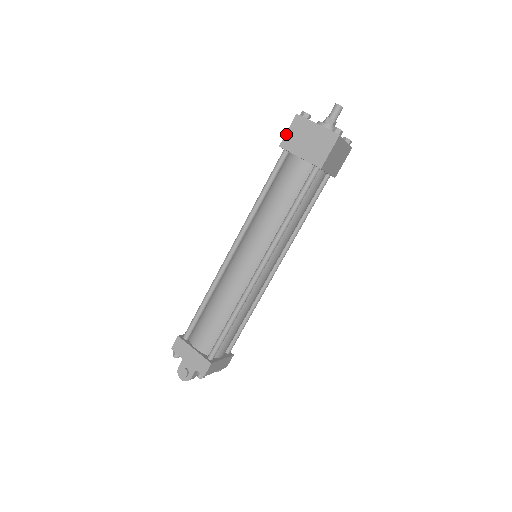
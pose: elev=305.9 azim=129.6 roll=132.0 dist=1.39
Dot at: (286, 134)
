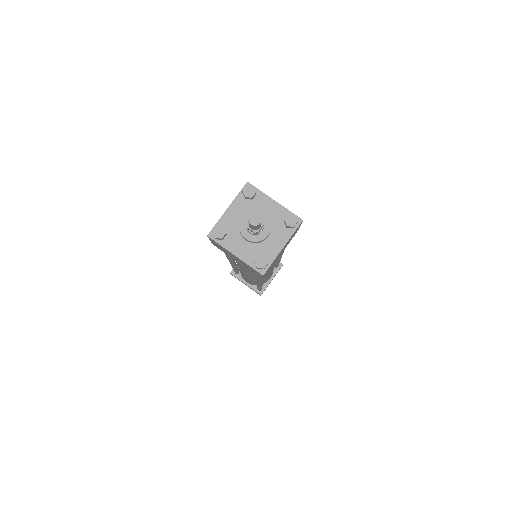
Dot at: (211, 242)
